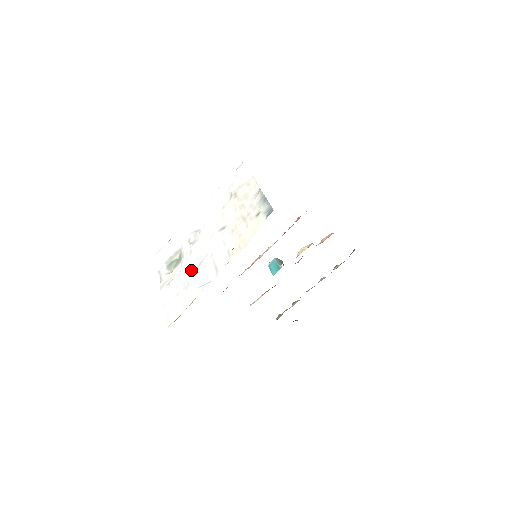
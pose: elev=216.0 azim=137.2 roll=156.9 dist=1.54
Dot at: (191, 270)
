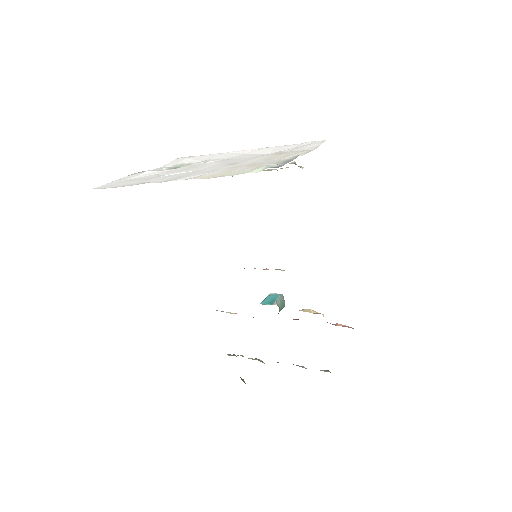
Dot at: occluded
